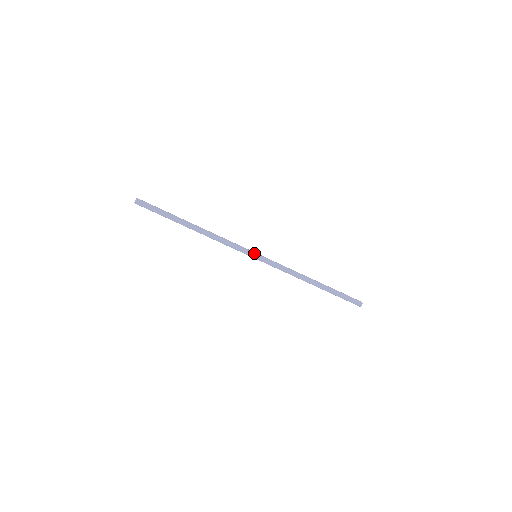
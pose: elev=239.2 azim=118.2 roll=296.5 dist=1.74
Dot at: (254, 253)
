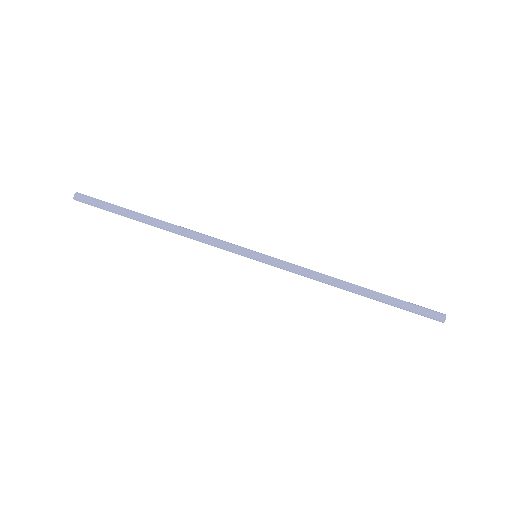
Dot at: (252, 250)
